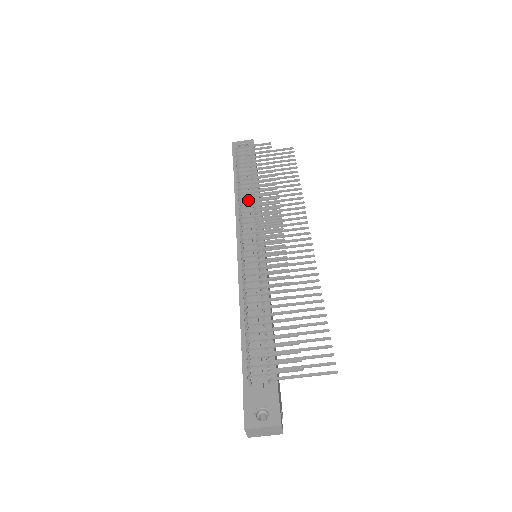
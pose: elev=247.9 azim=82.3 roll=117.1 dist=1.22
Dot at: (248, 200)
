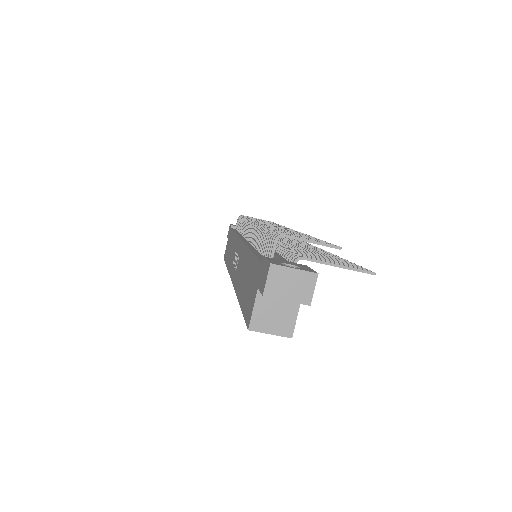
Dot at: occluded
